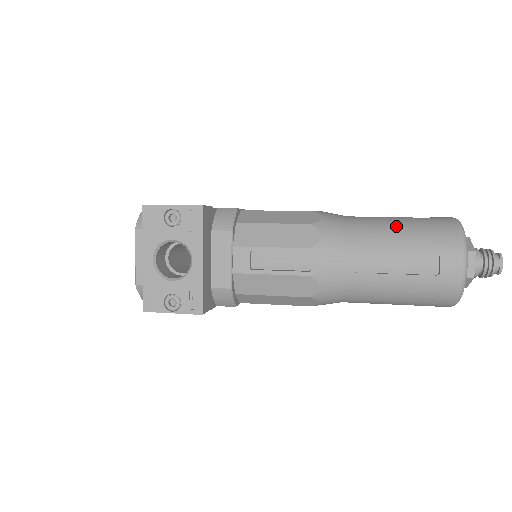
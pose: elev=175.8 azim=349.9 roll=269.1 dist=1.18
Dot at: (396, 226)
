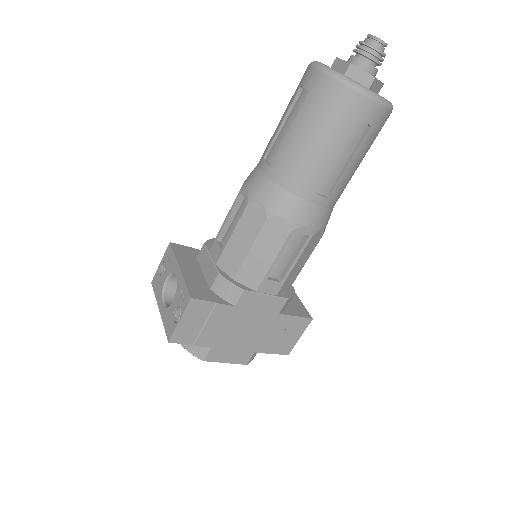
Dot at: occluded
